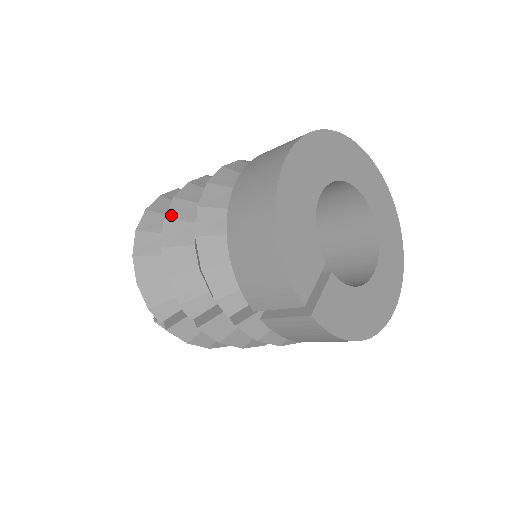
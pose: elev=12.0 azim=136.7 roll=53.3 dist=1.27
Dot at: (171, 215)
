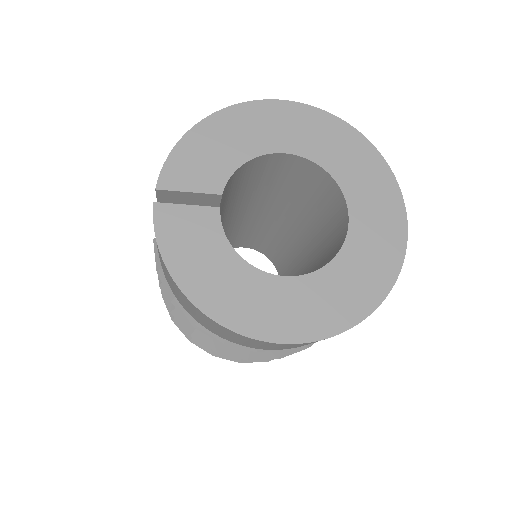
Dot at: occluded
